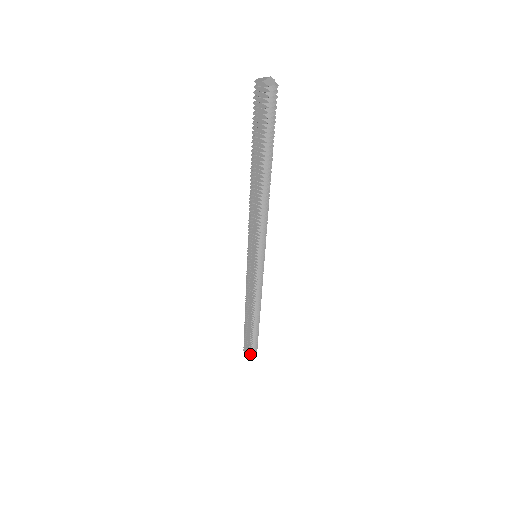
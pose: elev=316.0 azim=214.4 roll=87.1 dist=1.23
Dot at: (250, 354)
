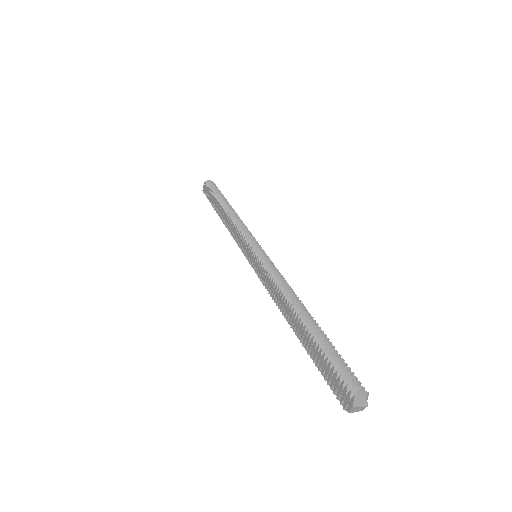
Dot at: (347, 393)
